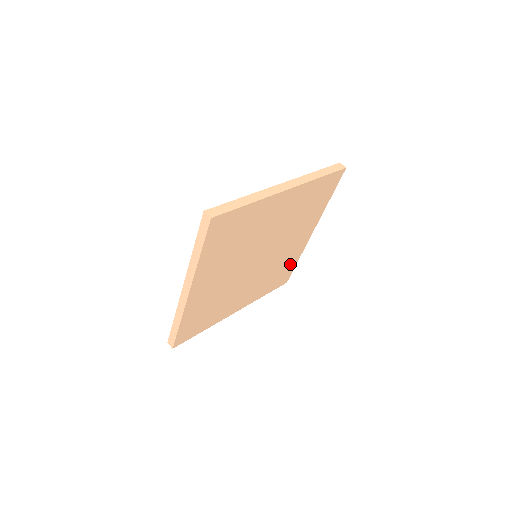
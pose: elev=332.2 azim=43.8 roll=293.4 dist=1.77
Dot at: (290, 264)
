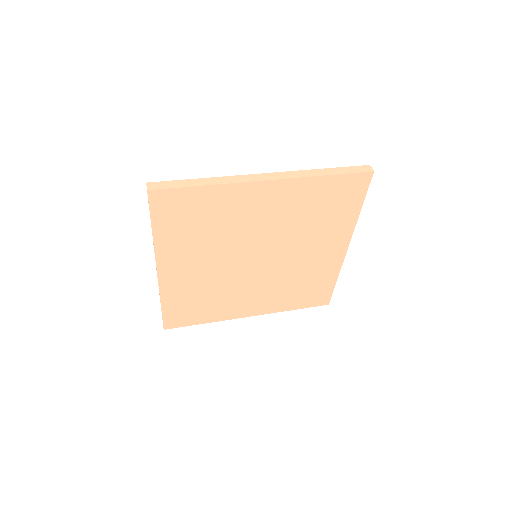
Dot at: (323, 281)
